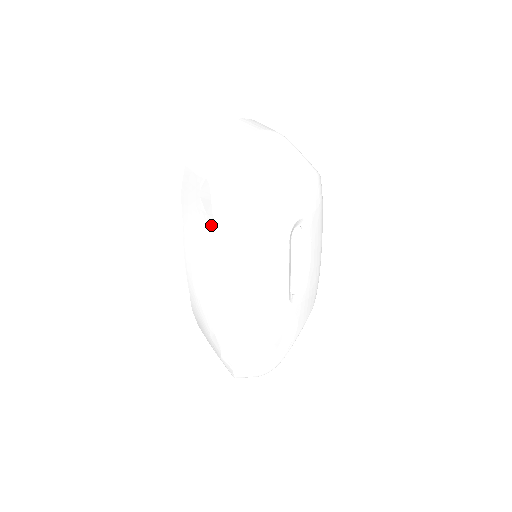
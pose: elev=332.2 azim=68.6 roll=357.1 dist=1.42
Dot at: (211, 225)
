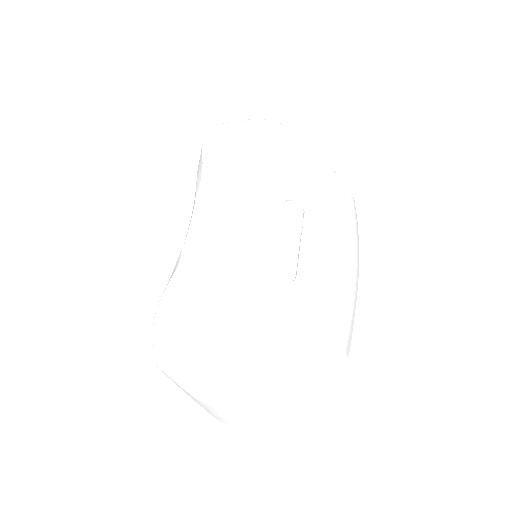
Dot at: occluded
